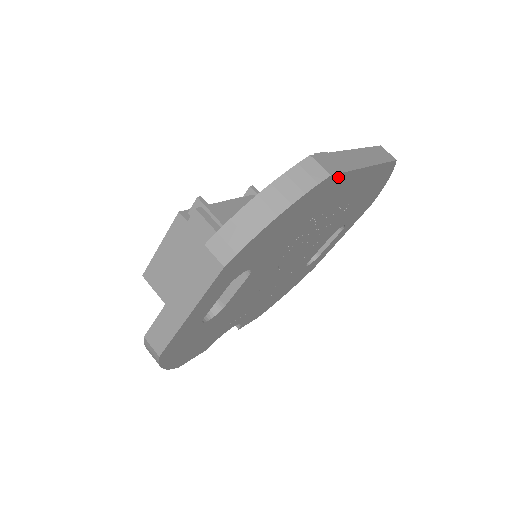
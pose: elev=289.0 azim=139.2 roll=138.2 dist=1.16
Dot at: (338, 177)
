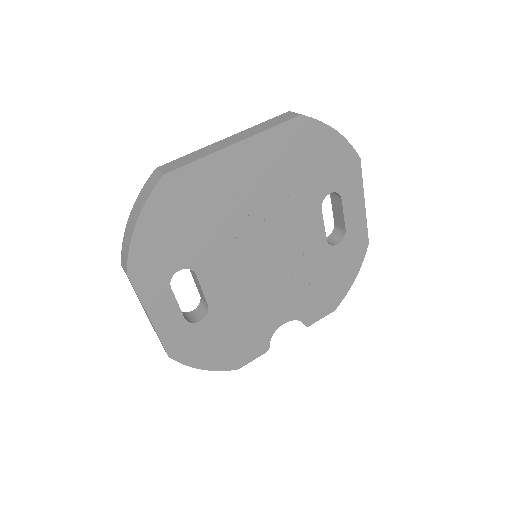
Dot at: (185, 170)
